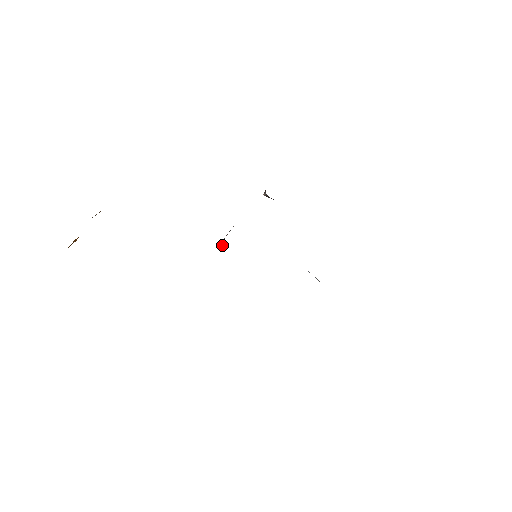
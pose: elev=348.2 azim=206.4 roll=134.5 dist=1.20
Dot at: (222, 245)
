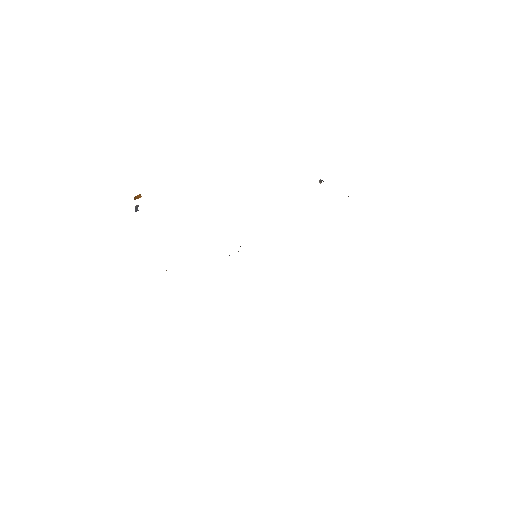
Dot at: (321, 182)
